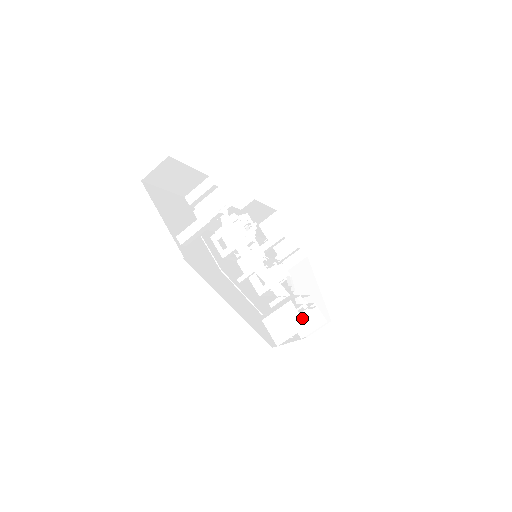
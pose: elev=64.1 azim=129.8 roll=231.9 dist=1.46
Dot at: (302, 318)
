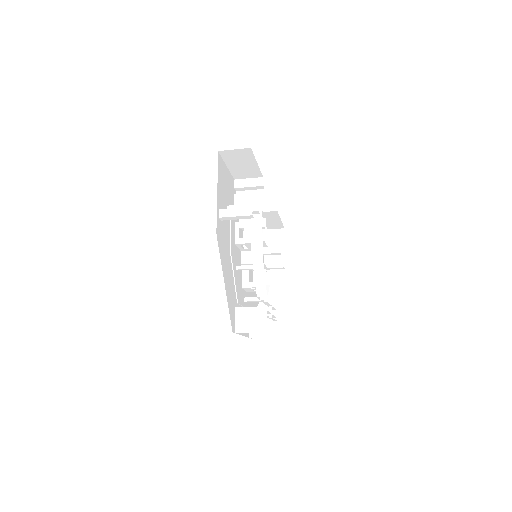
Dot at: occluded
